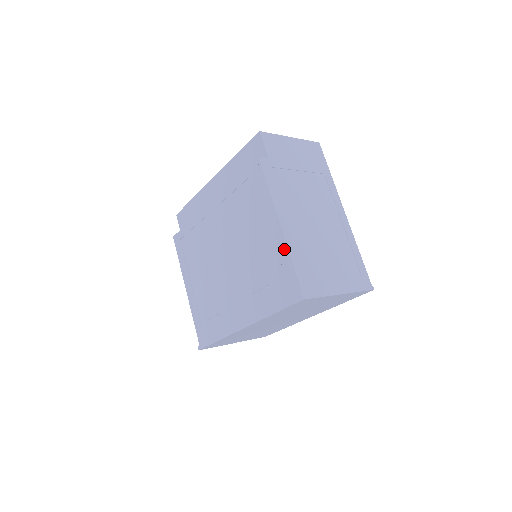
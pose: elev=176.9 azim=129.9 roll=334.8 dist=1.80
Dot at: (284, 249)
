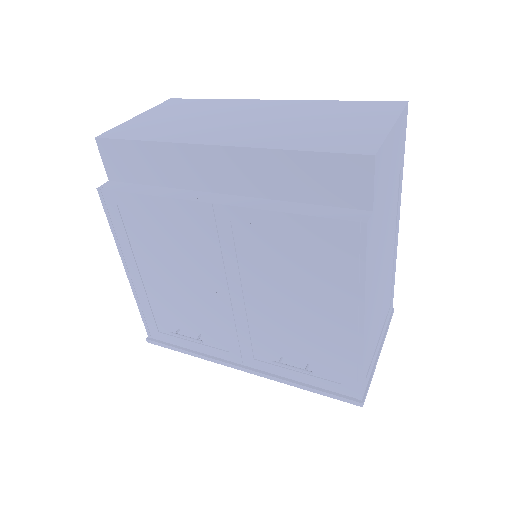
Dot at: (356, 352)
